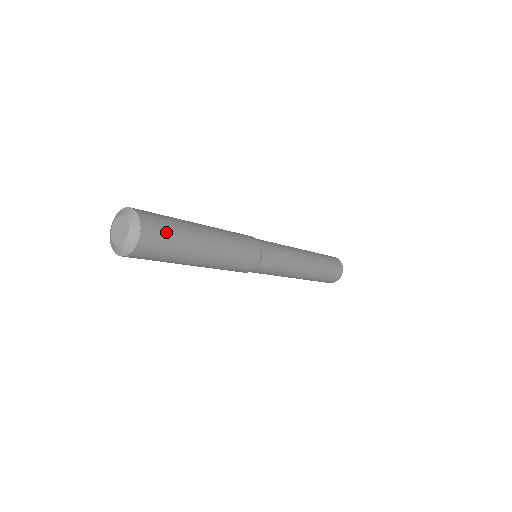
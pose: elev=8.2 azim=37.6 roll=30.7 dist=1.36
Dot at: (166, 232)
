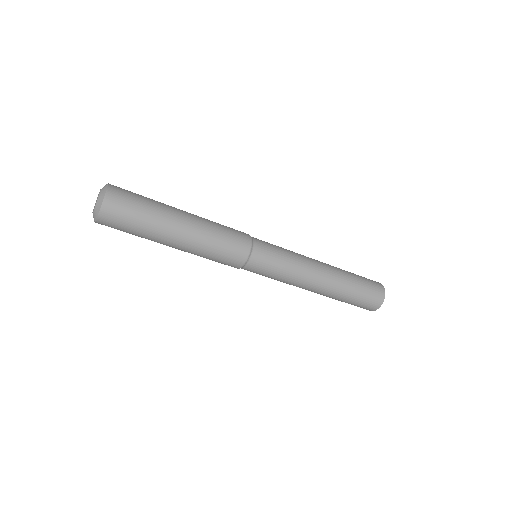
Dot at: (129, 213)
